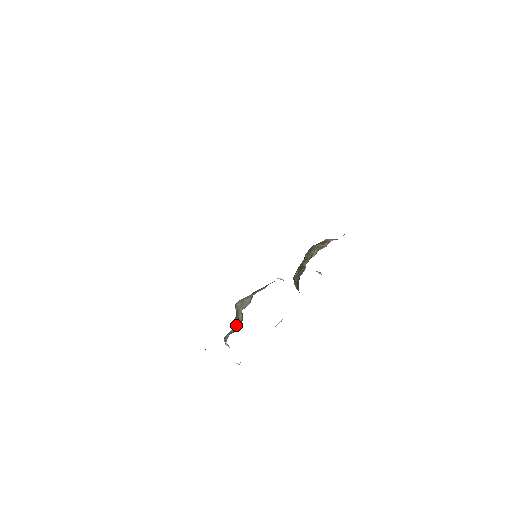
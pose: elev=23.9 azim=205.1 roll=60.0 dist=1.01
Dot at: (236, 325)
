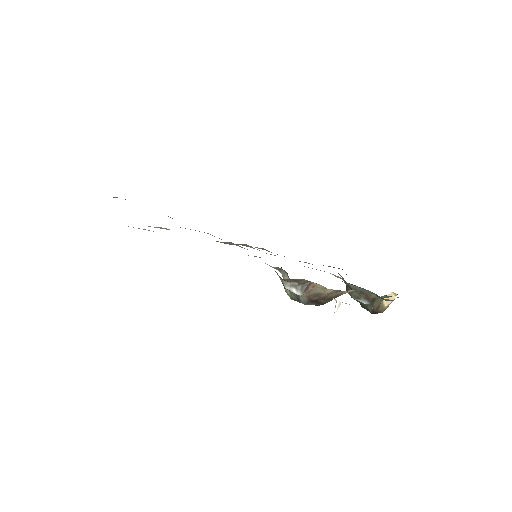
Dot at: occluded
